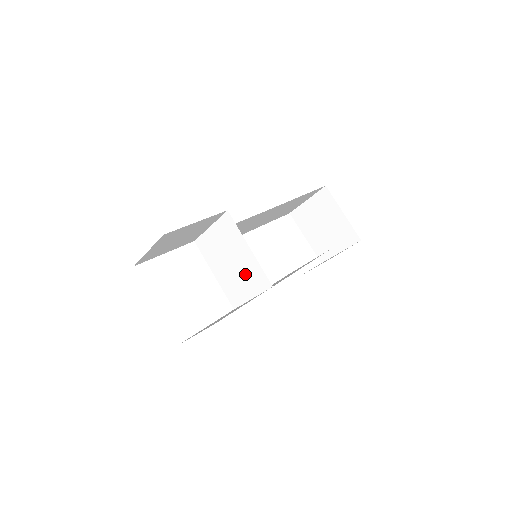
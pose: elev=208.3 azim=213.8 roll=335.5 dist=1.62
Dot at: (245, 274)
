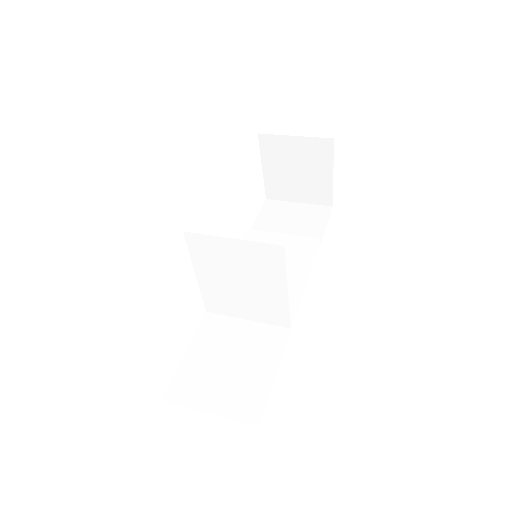
Dot at: (256, 302)
